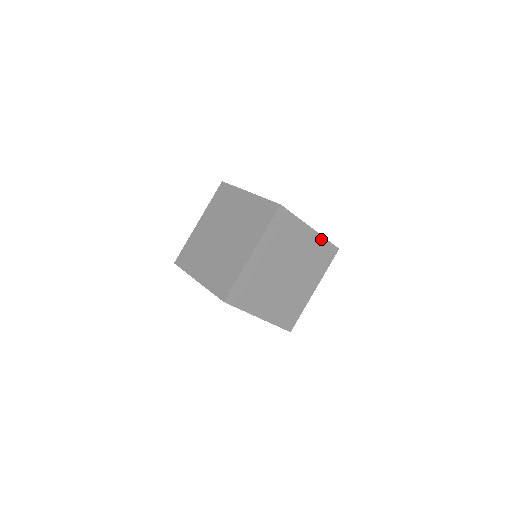
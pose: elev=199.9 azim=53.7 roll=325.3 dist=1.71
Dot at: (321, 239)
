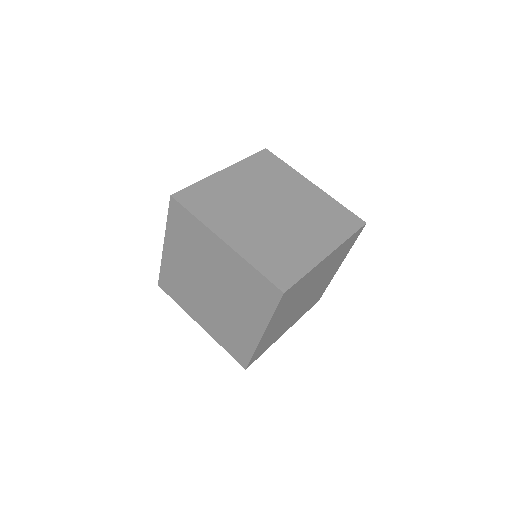
Dot at: (342, 245)
